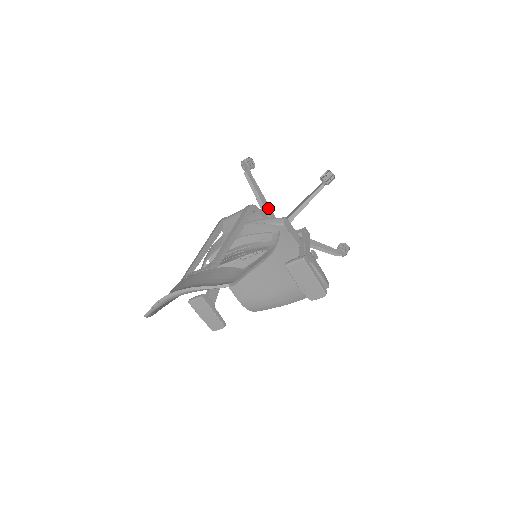
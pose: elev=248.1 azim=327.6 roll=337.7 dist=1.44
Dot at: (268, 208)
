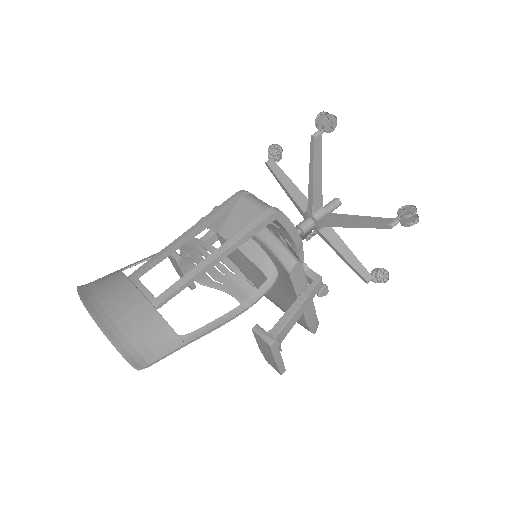
Dot at: (318, 191)
